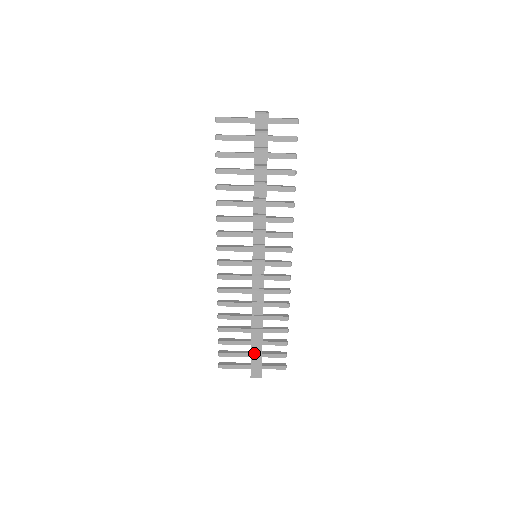
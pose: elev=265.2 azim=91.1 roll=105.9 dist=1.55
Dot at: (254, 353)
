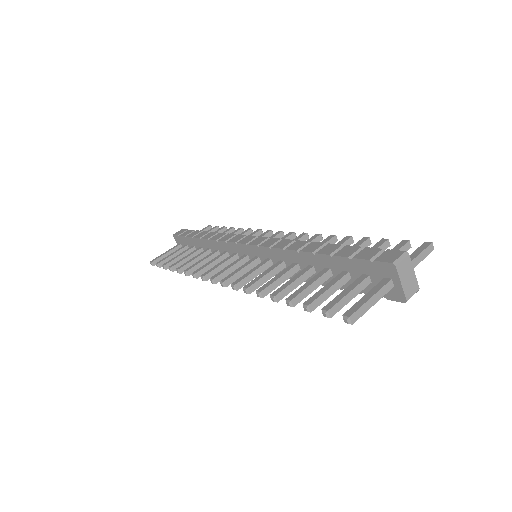
Dot at: (352, 255)
